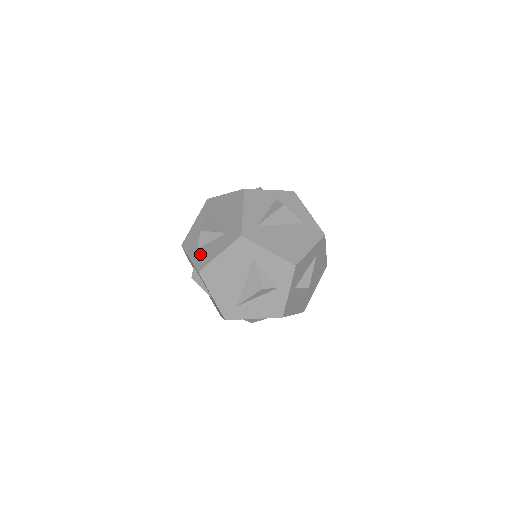
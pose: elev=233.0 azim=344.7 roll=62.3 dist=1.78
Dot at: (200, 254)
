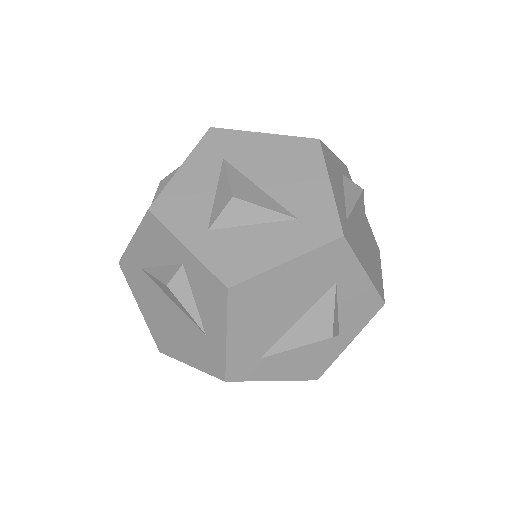
Dot at: (223, 246)
